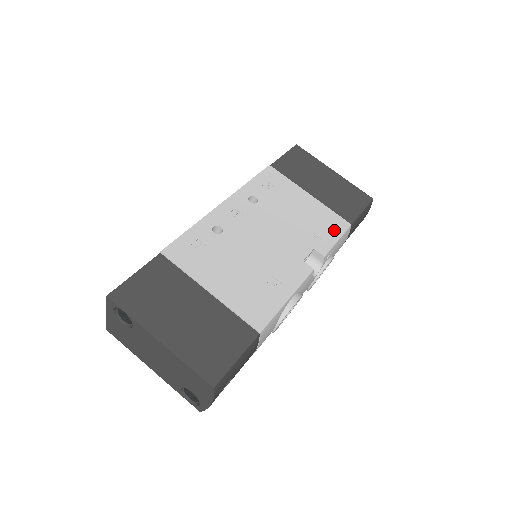
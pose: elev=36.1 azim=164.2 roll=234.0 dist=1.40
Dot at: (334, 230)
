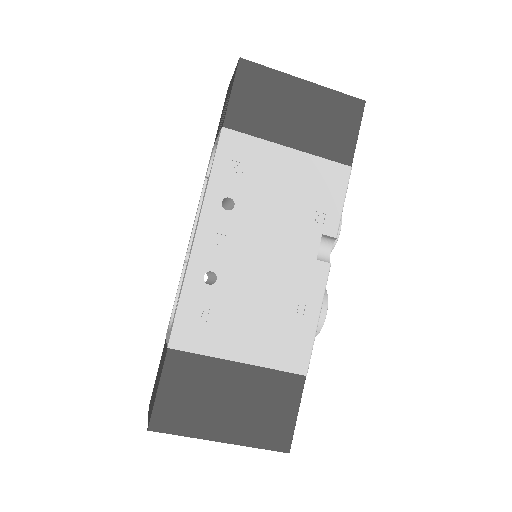
Dot at: (335, 190)
